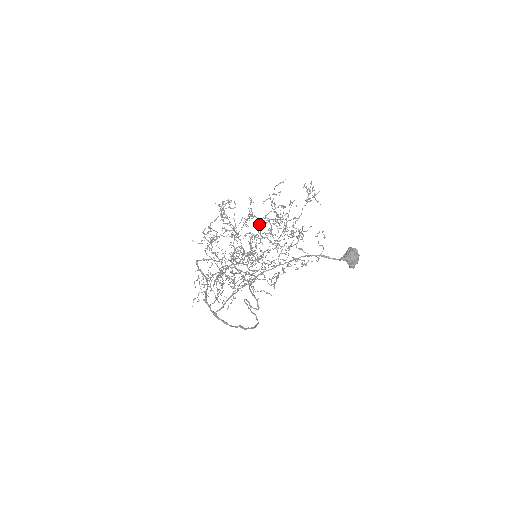
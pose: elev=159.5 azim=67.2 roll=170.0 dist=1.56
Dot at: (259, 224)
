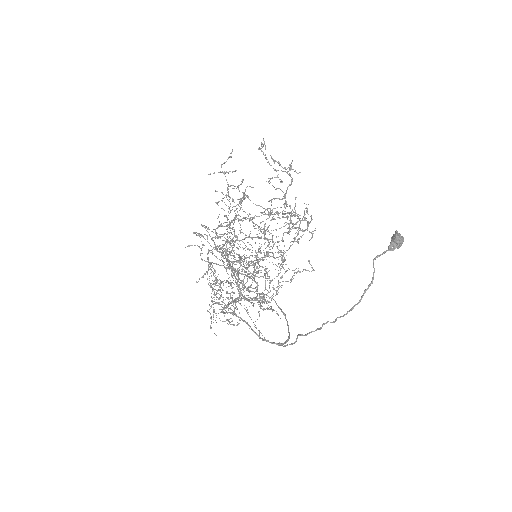
Dot at: occluded
